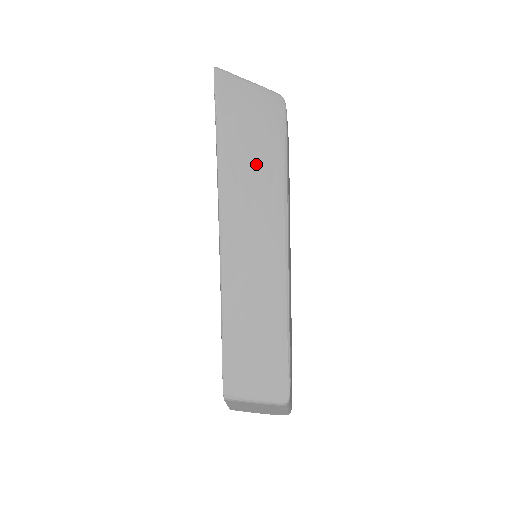
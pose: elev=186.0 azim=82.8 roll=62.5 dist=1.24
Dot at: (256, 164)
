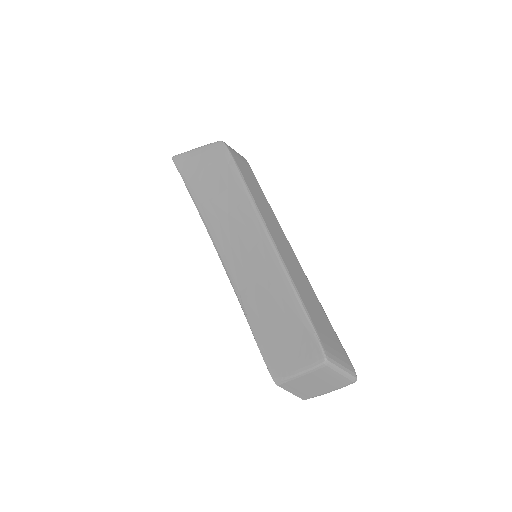
Dot at: (221, 193)
